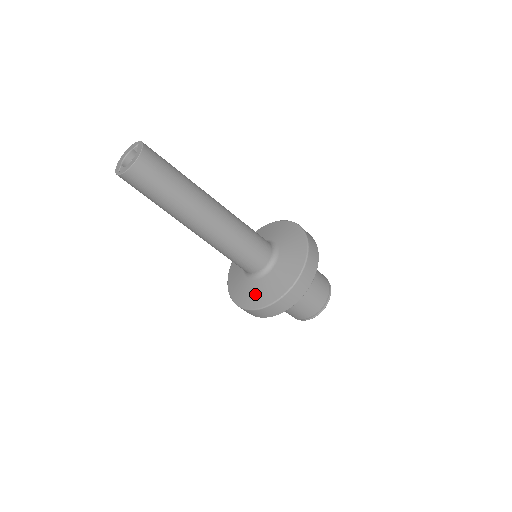
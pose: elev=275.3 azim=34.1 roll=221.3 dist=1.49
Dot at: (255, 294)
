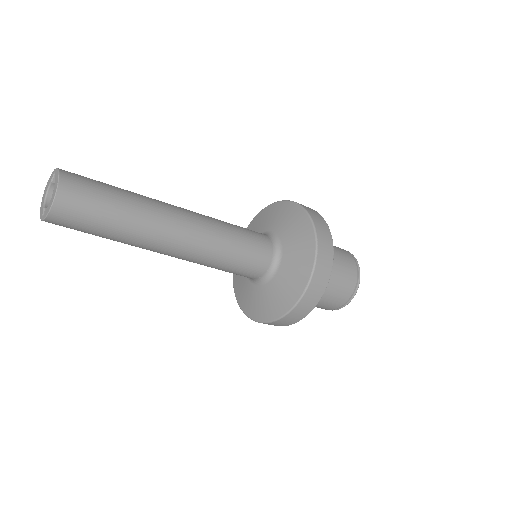
Dot at: (272, 300)
